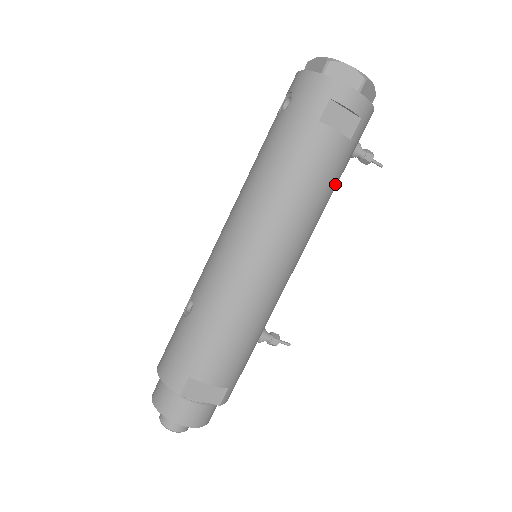
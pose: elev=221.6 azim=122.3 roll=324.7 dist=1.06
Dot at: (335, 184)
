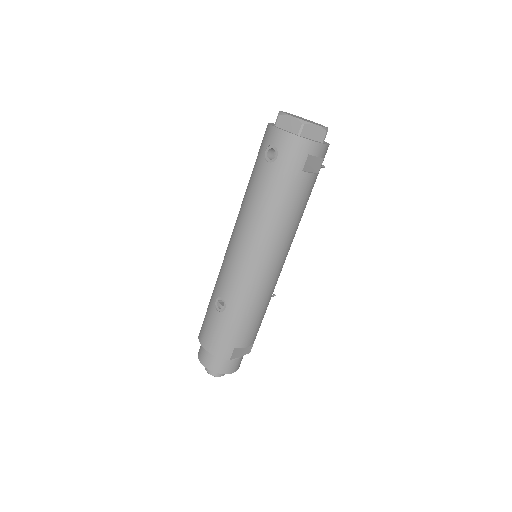
Dot at: occluded
